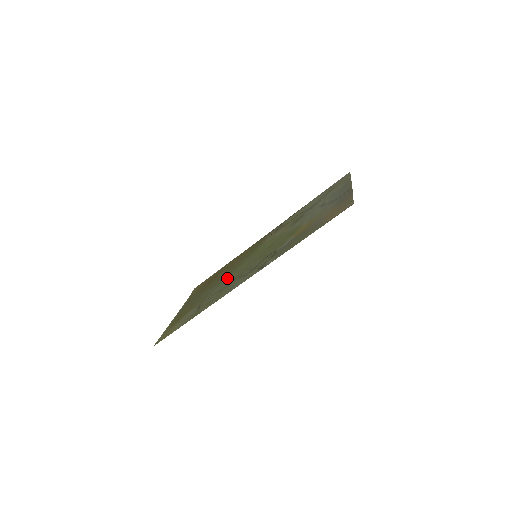
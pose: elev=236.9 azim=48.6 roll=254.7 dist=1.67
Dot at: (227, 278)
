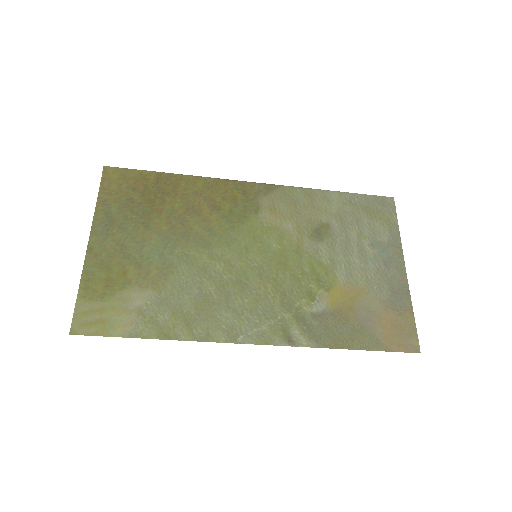
Dot at: (203, 259)
